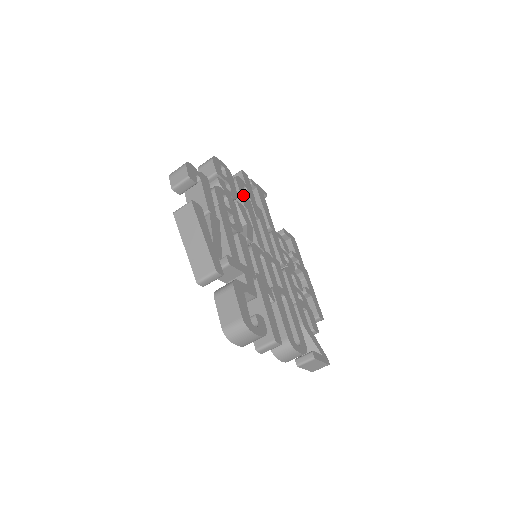
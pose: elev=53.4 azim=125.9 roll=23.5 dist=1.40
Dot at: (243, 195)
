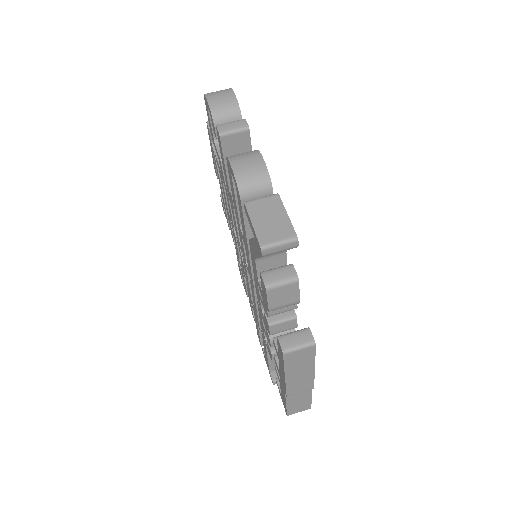
Dot at: occluded
